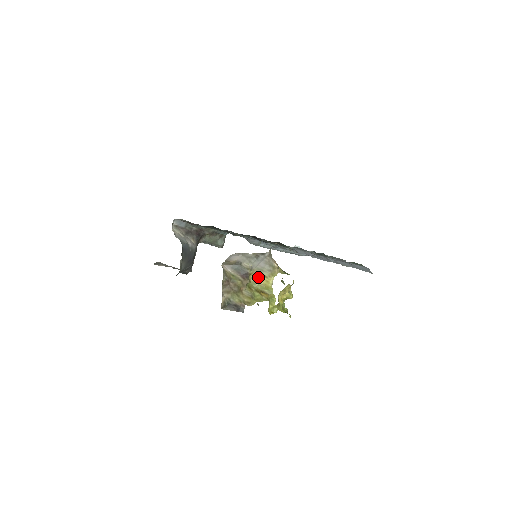
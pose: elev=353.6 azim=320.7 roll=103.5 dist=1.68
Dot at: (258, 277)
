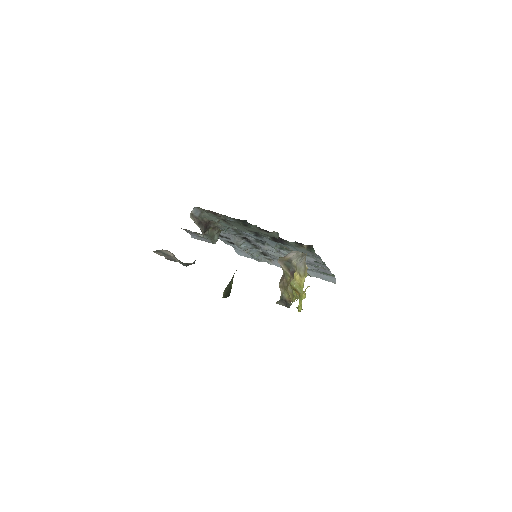
Dot at: (296, 276)
